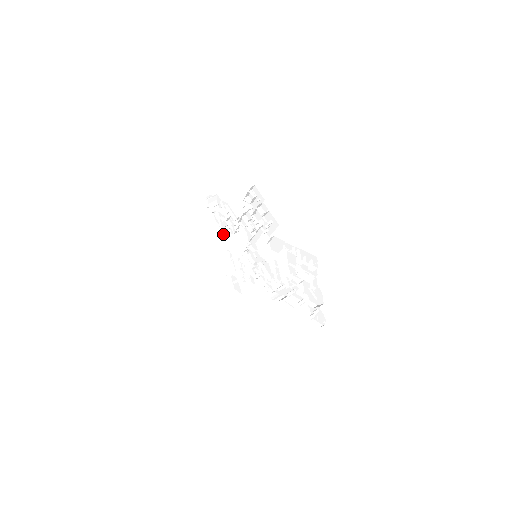
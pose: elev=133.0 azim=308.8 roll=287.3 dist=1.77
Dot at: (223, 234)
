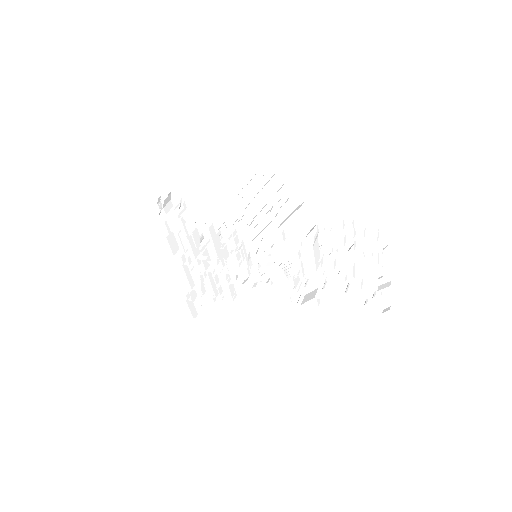
Dot at: (191, 244)
